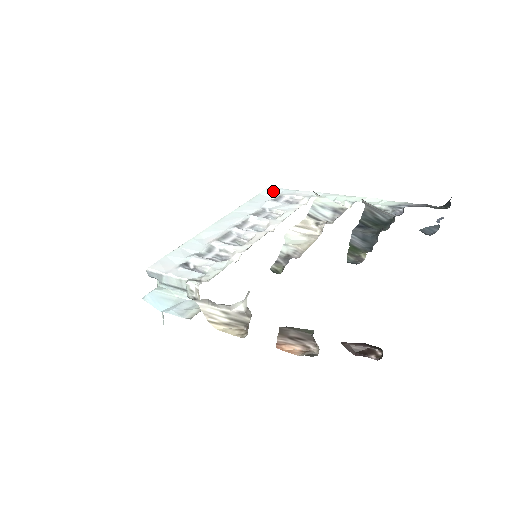
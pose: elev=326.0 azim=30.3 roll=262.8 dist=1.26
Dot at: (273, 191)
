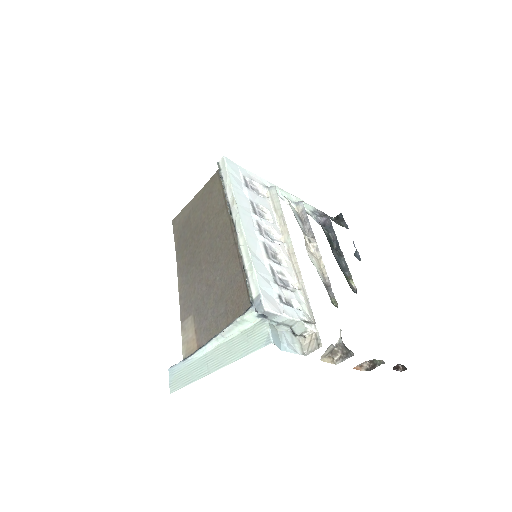
Dot at: (234, 168)
